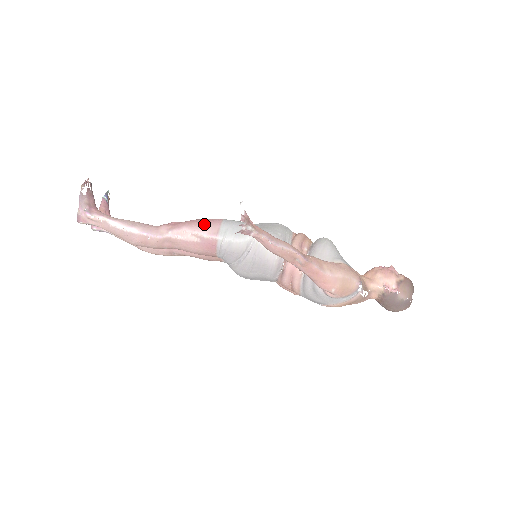
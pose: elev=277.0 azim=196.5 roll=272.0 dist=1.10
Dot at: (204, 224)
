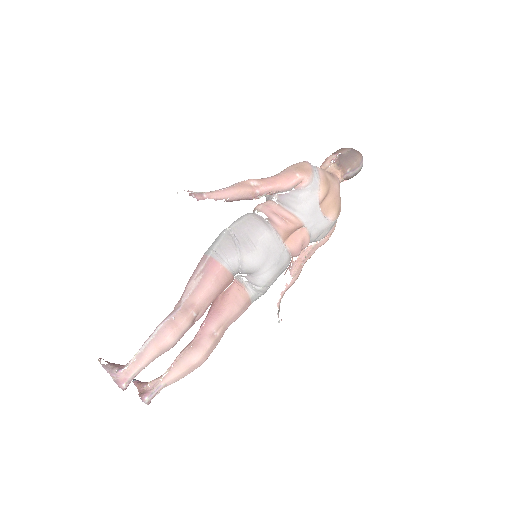
Dot at: (195, 269)
